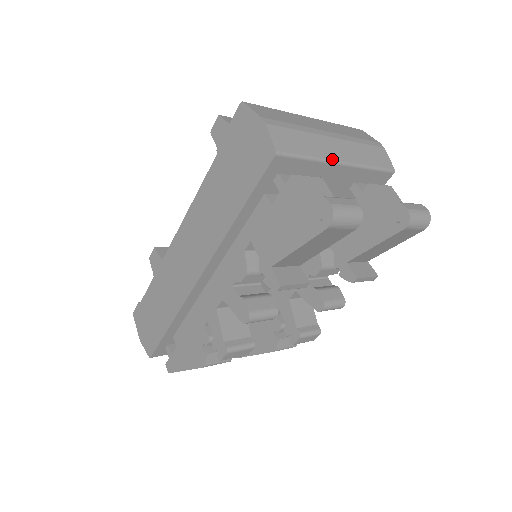
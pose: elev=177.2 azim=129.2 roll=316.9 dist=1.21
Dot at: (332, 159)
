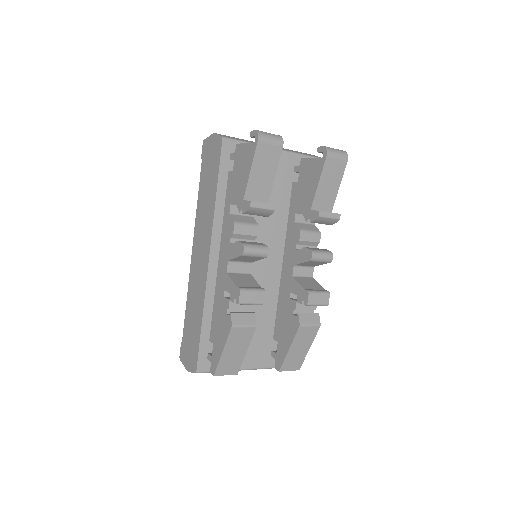
Dot at: occluded
